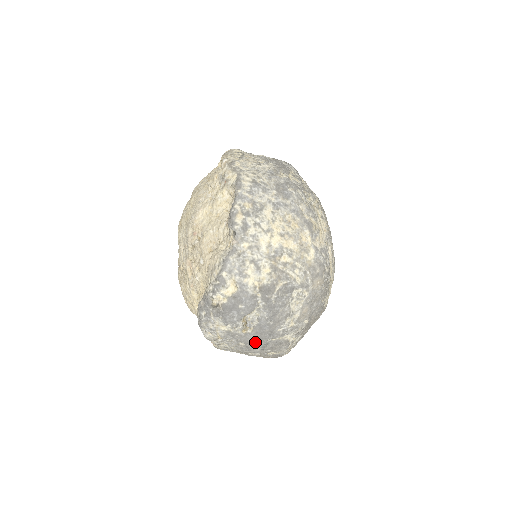
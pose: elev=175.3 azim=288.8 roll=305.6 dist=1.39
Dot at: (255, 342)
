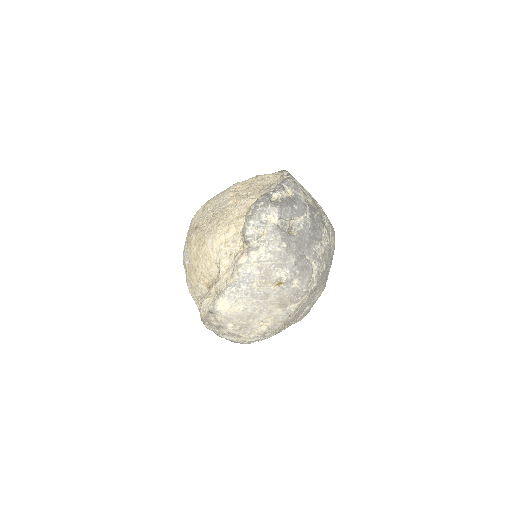
Dot at: (295, 248)
